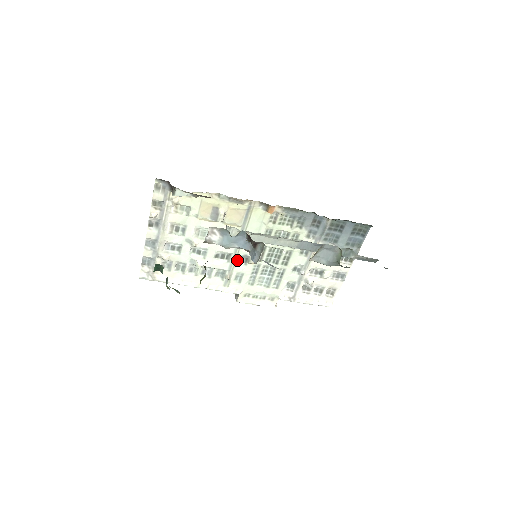
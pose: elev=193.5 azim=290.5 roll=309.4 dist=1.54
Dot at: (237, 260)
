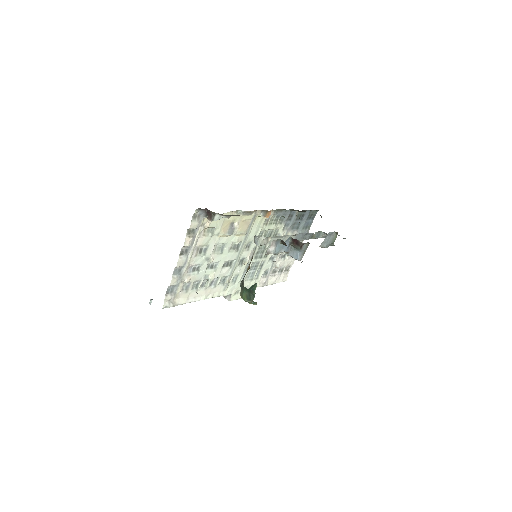
Dot at: (237, 264)
